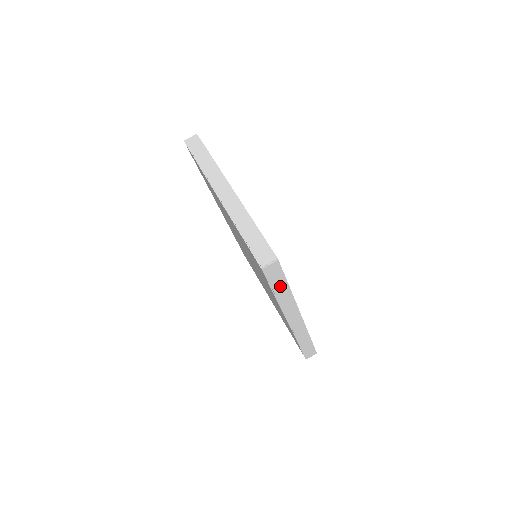
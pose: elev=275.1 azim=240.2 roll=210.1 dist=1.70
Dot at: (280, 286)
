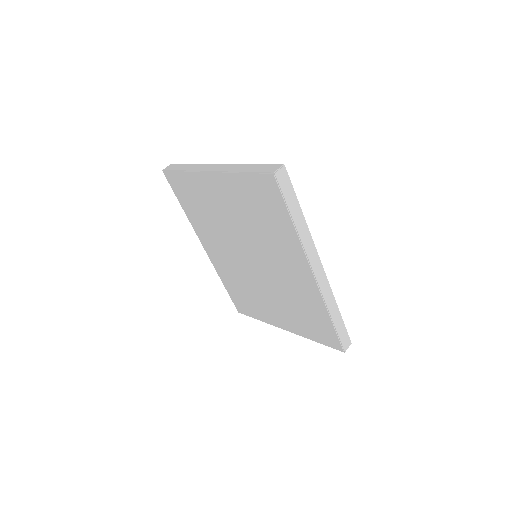
Dot at: (294, 207)
